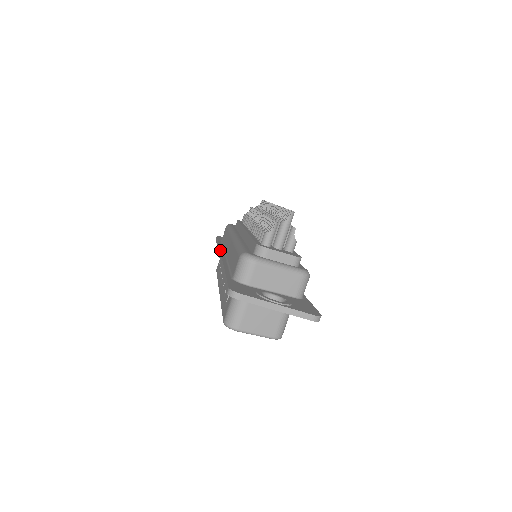
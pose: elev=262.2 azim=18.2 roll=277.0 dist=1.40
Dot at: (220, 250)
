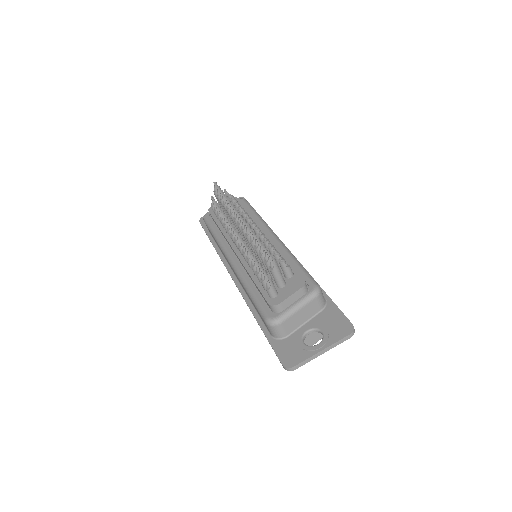
Dot at: occluded
